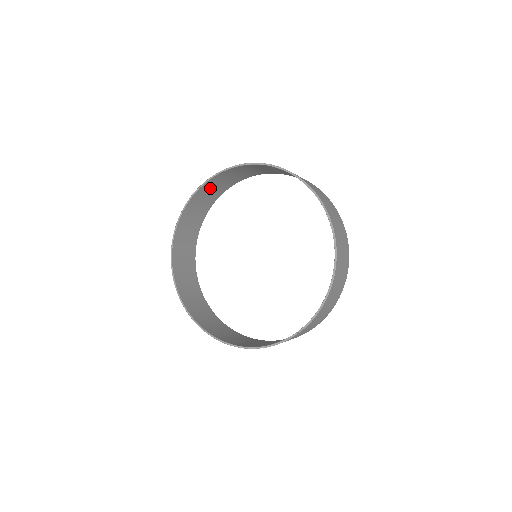
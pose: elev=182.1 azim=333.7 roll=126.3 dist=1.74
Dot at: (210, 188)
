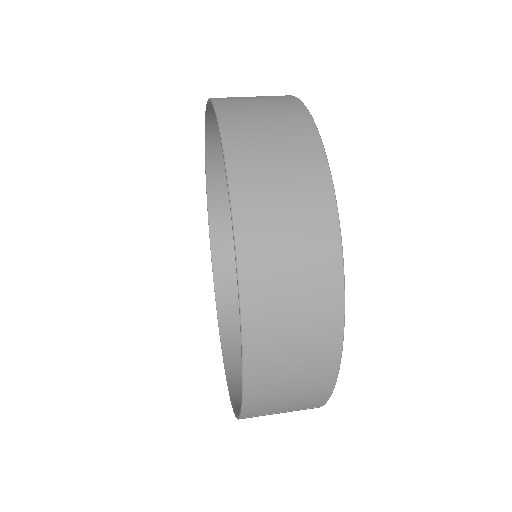
Dot at: occluded
